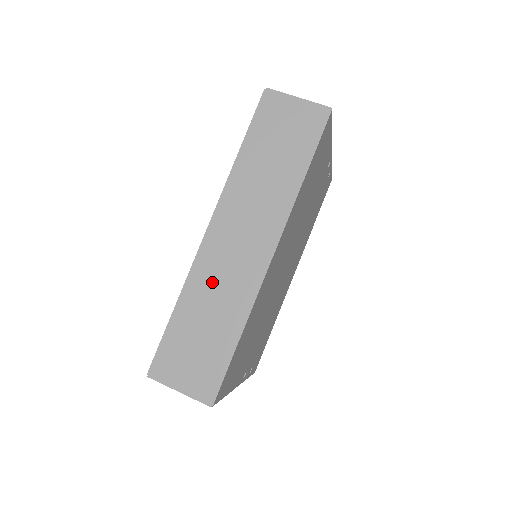
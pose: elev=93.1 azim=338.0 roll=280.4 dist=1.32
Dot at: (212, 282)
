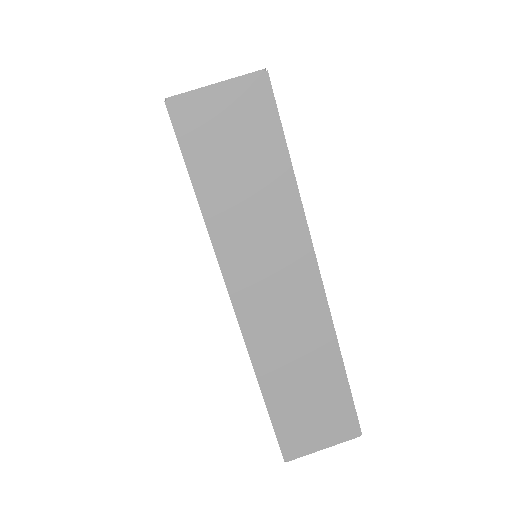
Dot at: (280, 347)
